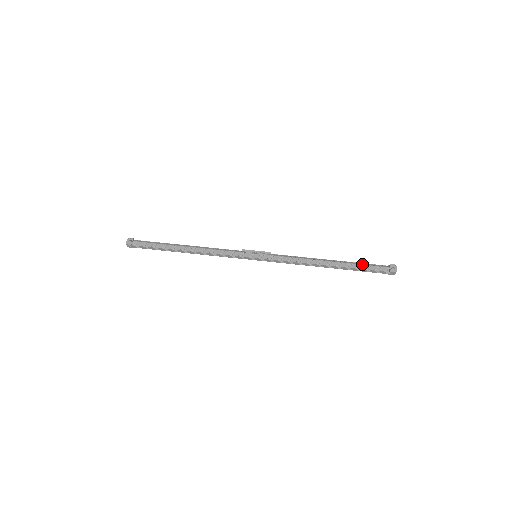
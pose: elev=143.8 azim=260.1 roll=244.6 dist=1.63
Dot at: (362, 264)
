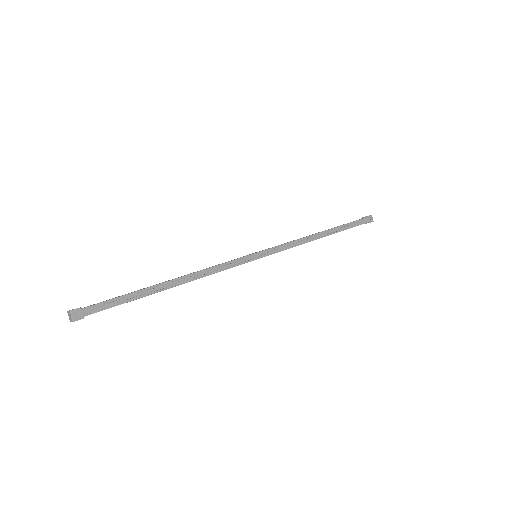
Dot at: occluded
